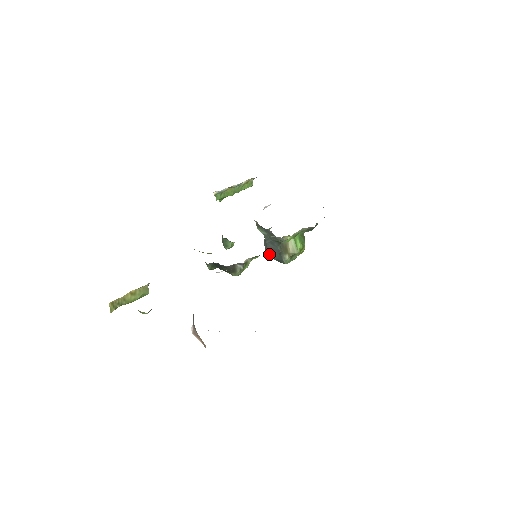
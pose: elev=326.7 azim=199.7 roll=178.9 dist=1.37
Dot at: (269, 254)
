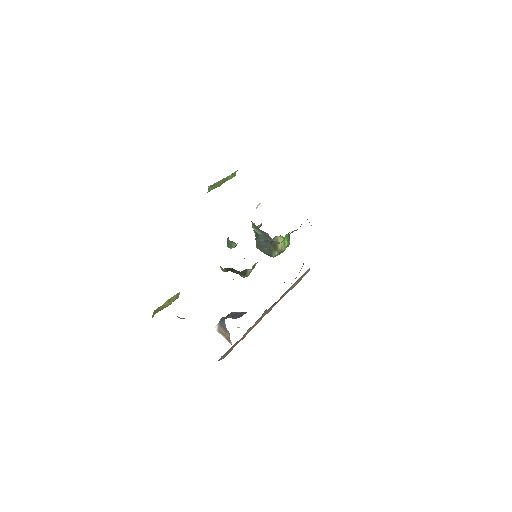
Dot at: (260, 249)
